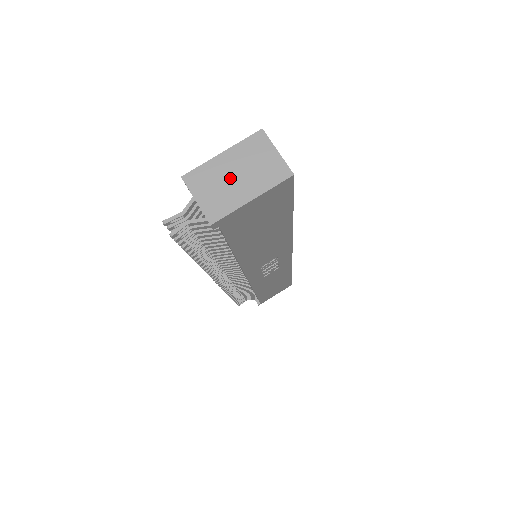
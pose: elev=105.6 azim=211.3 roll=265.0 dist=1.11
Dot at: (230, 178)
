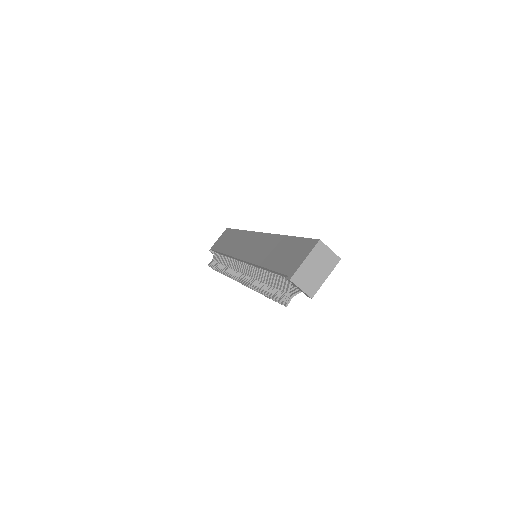
Dot at: (313, 272)
